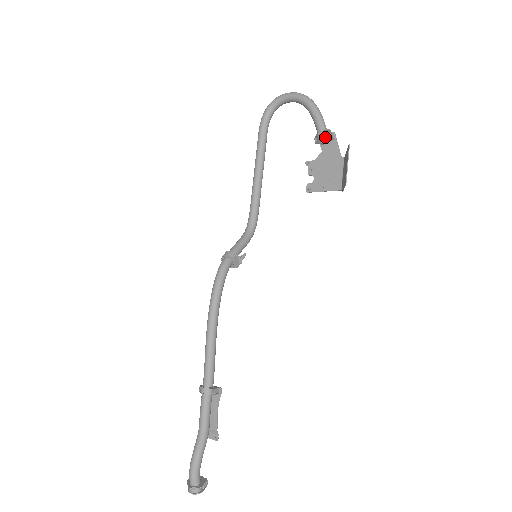
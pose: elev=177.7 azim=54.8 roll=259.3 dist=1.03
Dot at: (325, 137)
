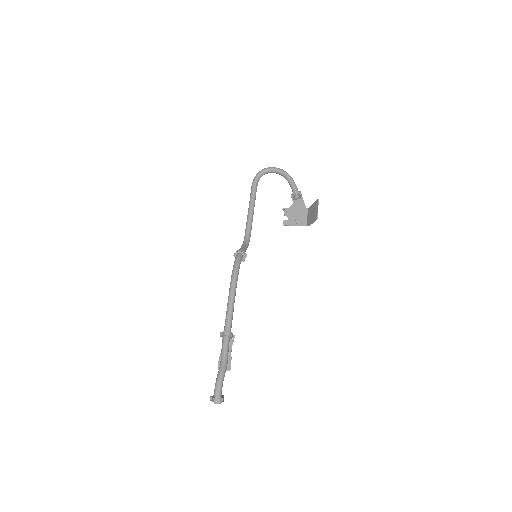
Dot at: (297, 196)
